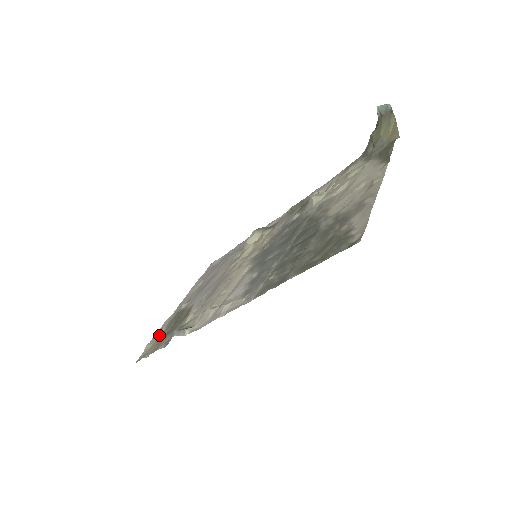
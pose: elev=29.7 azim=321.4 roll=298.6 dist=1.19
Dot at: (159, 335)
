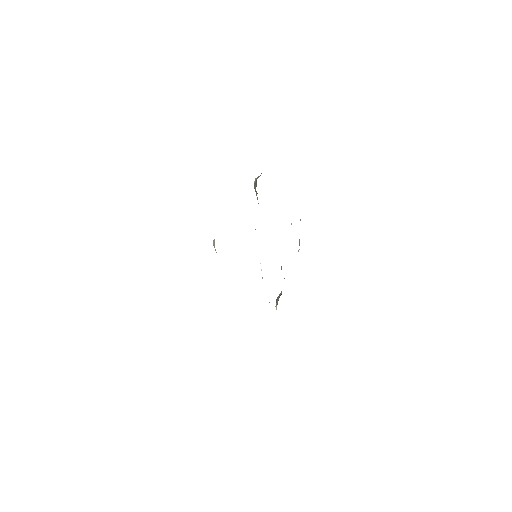
Dot at: (298, 250)
